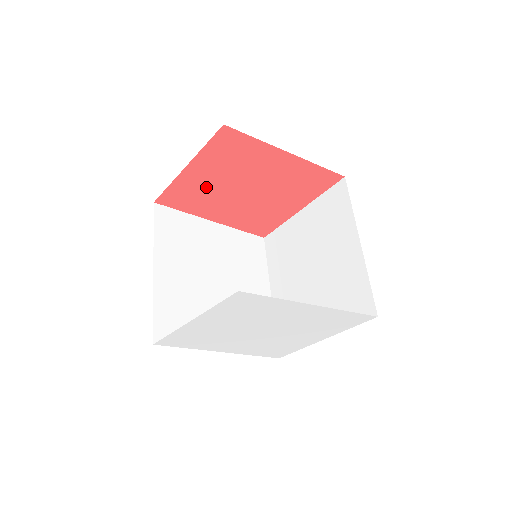
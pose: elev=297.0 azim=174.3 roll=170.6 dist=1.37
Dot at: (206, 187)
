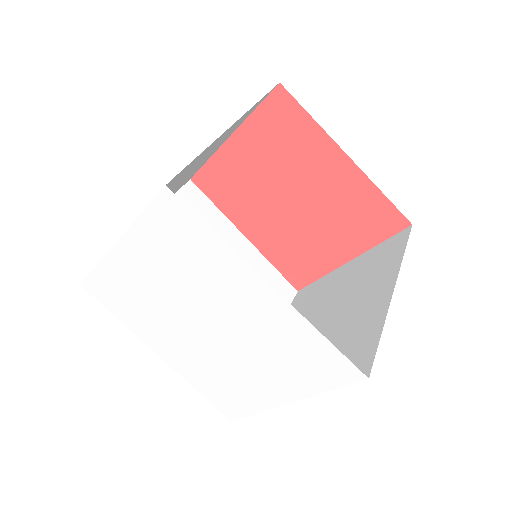
Dot at: (246, 177)
